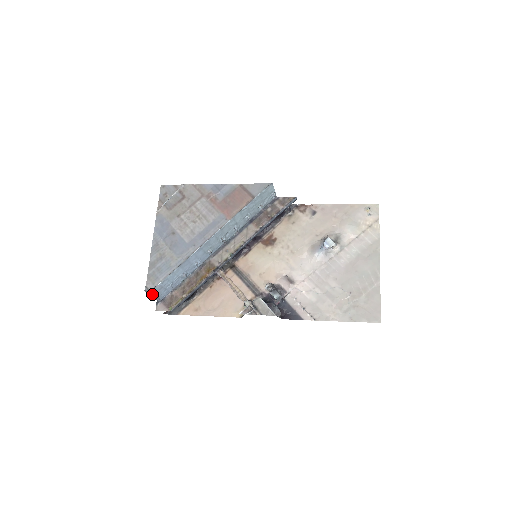
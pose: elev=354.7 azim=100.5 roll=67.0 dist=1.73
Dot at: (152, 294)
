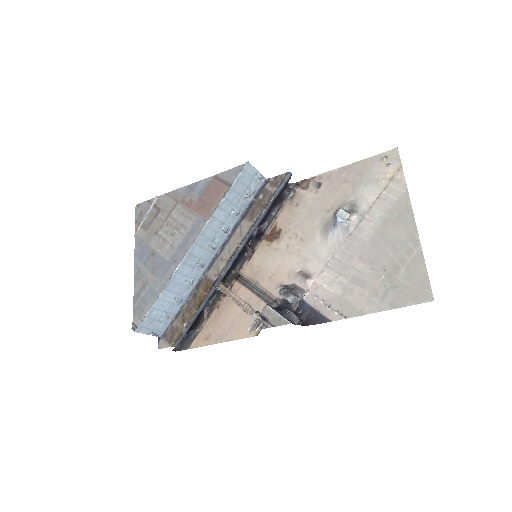
Dot at: (143, 330)
